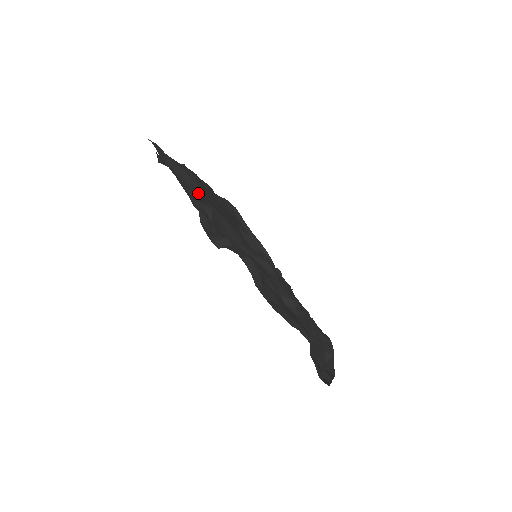
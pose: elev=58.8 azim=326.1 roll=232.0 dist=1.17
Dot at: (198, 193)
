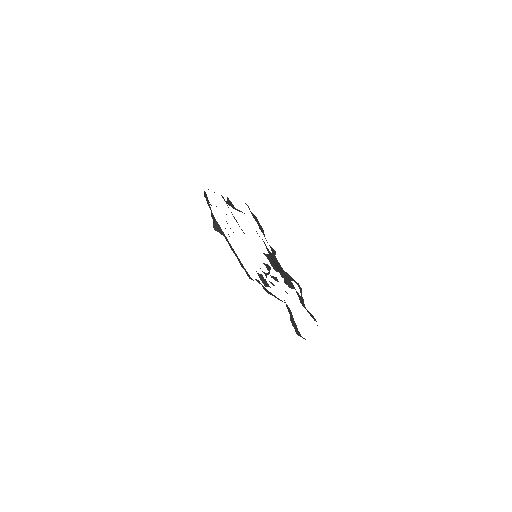
Dot at: occluded
